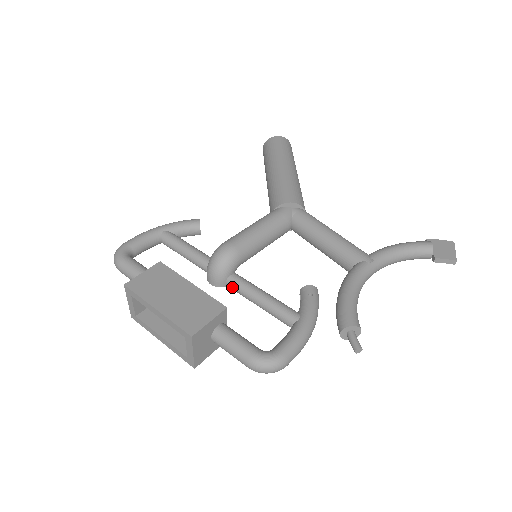
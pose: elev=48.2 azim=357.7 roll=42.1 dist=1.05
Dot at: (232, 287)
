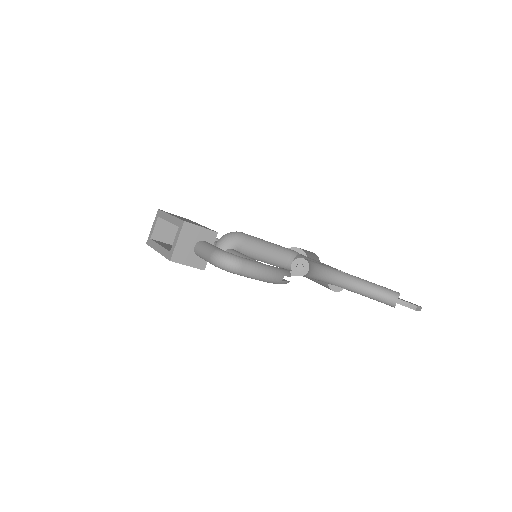
Dot at: occluded
